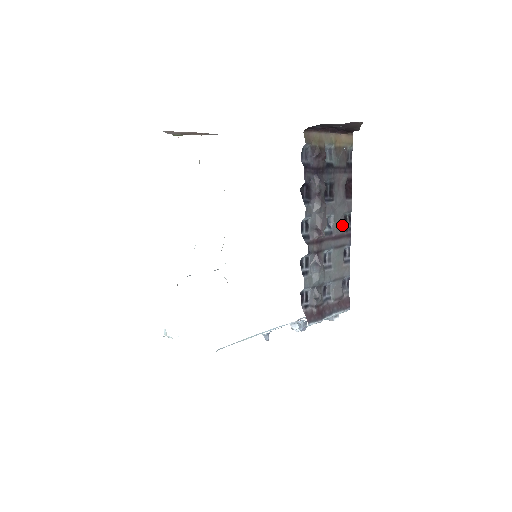
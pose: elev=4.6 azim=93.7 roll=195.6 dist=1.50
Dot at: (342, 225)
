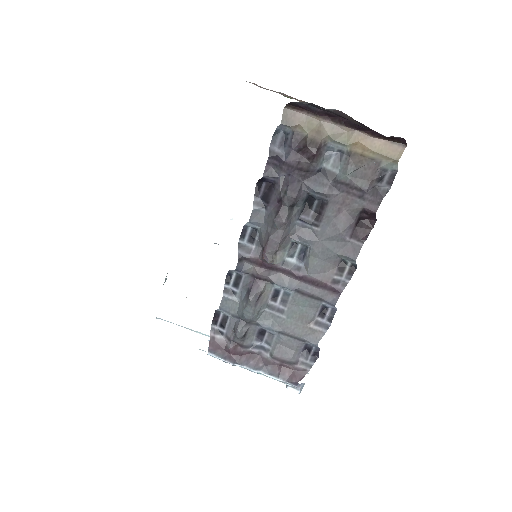
Dot at: (329, 270)
